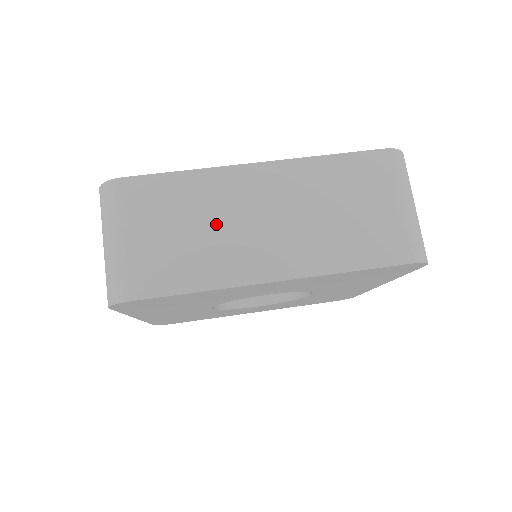
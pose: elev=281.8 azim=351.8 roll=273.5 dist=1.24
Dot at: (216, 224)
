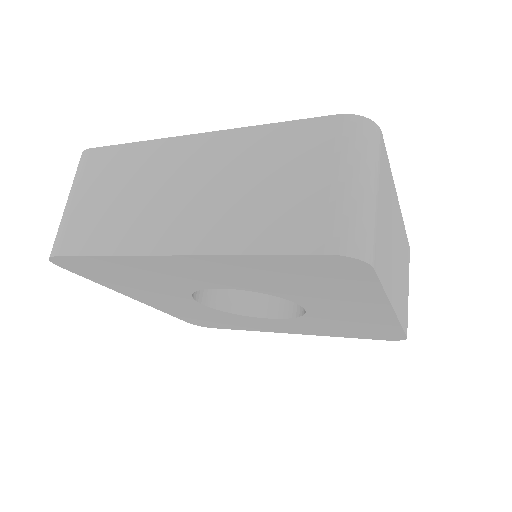
Dot at: (142, 192)
